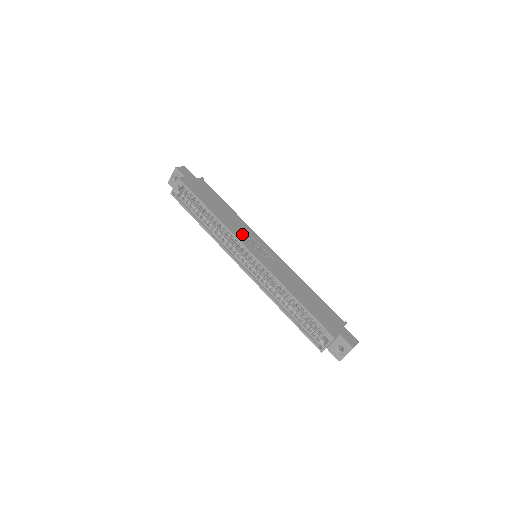
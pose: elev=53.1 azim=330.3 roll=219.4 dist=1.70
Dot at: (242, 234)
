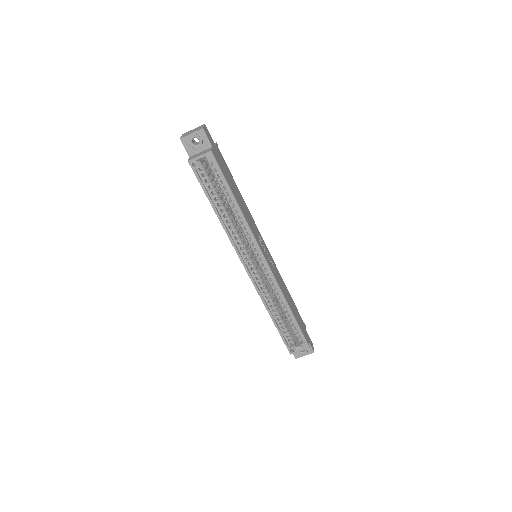
Dot at: (257, 235)
